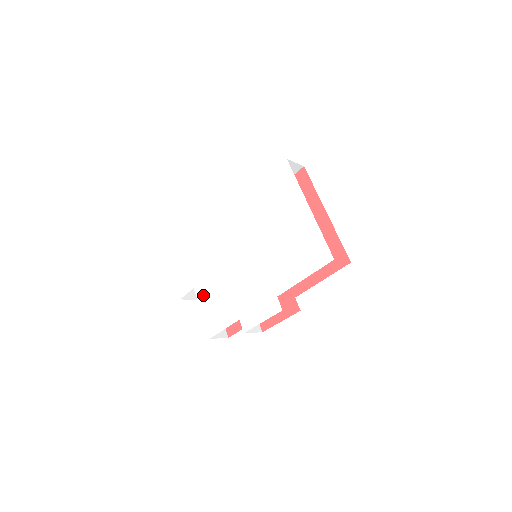
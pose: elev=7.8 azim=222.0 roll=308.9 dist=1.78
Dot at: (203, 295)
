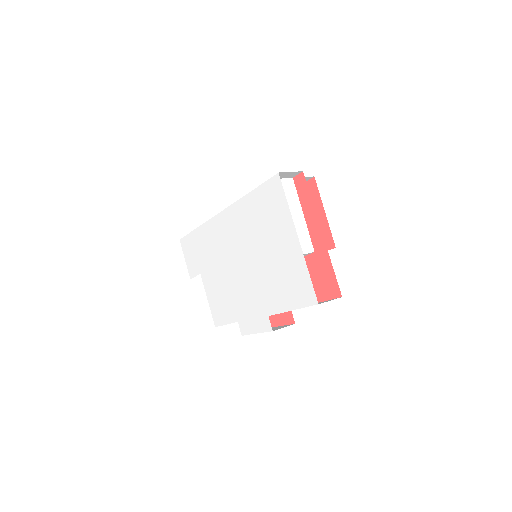
Dot at: (208, 284)
